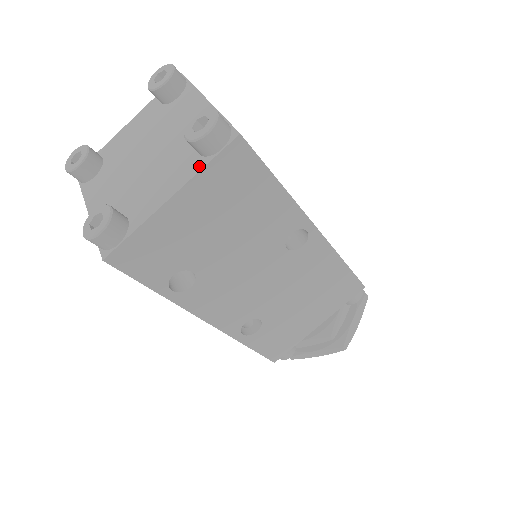
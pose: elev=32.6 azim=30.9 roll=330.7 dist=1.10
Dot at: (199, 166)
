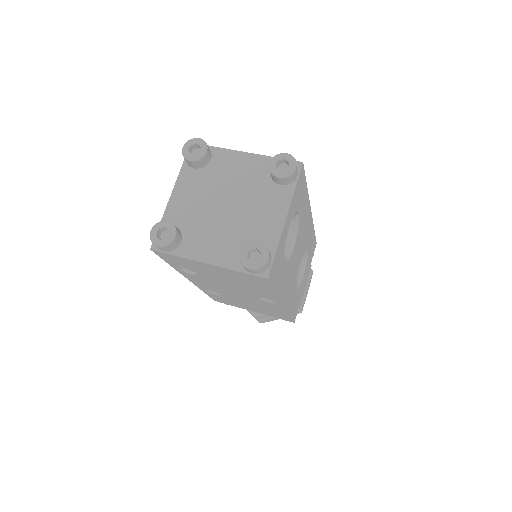
Dot at: (235, 266)
